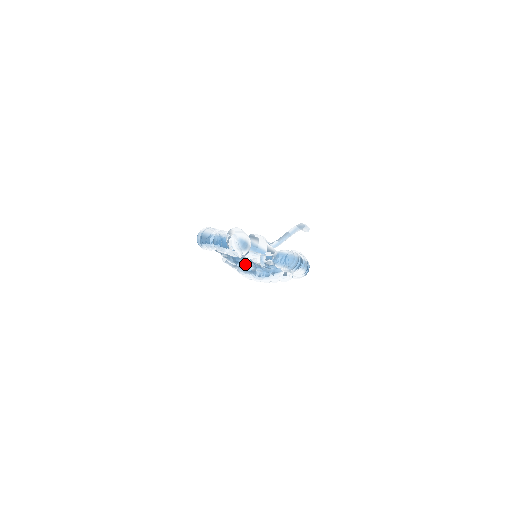
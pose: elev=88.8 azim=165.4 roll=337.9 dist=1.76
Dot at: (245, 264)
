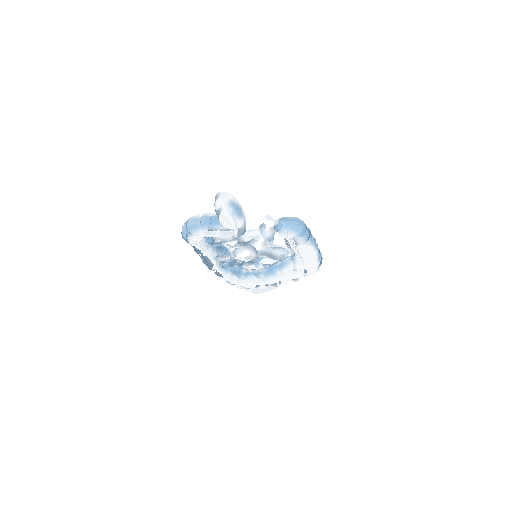
Dot at: occluded
